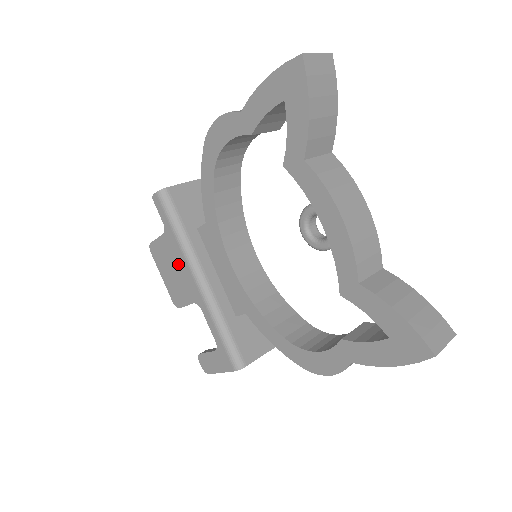
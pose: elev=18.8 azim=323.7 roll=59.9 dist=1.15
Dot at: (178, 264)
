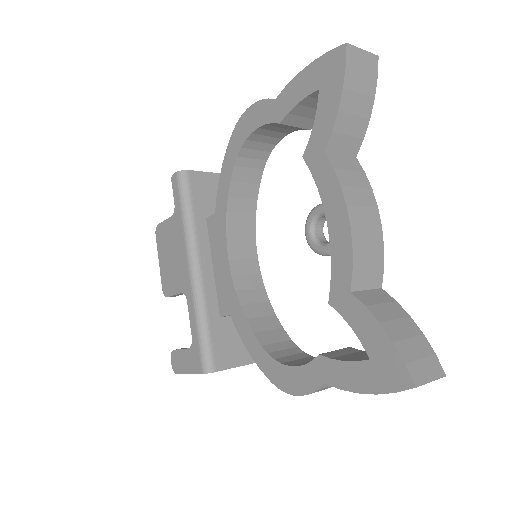
Dot at: (177, 249)
